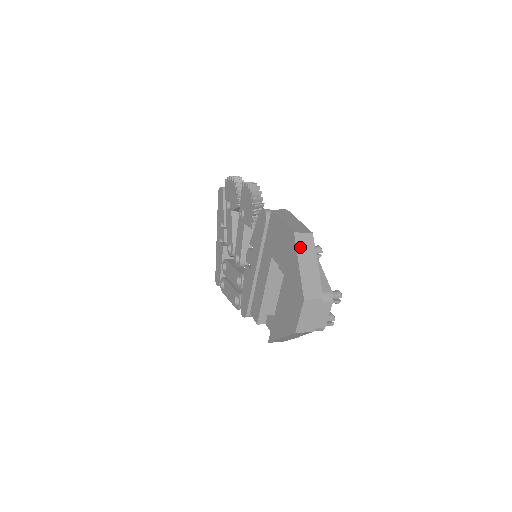
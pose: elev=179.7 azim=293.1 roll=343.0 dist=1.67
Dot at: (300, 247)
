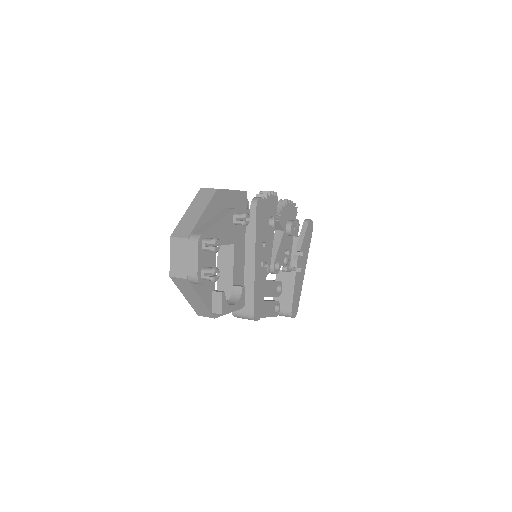
Dot at: (197, 199)
